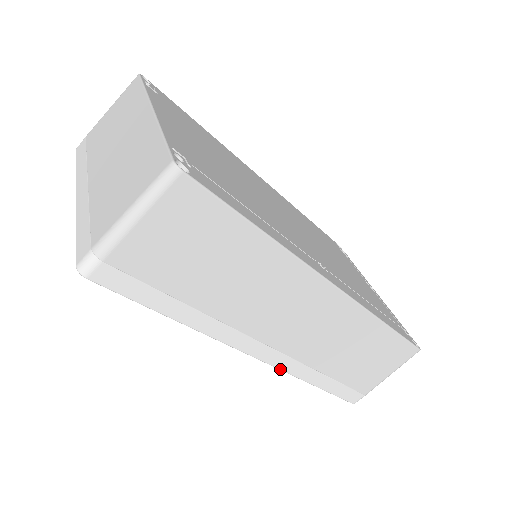
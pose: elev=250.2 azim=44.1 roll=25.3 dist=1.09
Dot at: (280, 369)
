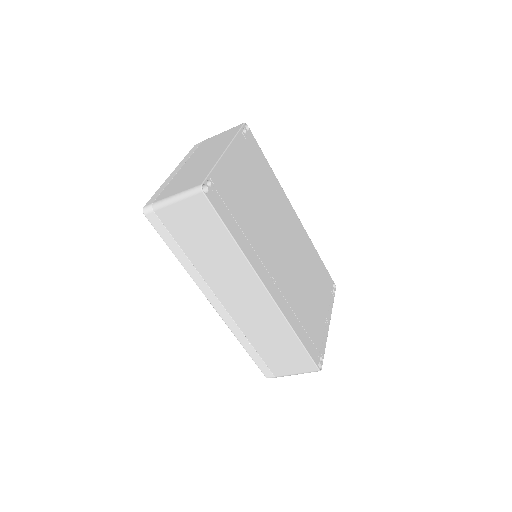
Dot at: (225, 322)
